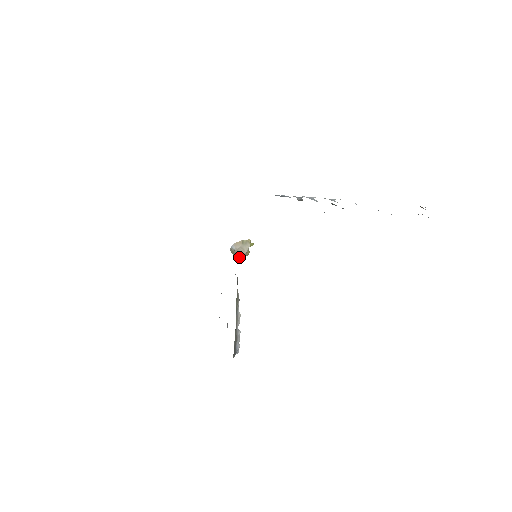
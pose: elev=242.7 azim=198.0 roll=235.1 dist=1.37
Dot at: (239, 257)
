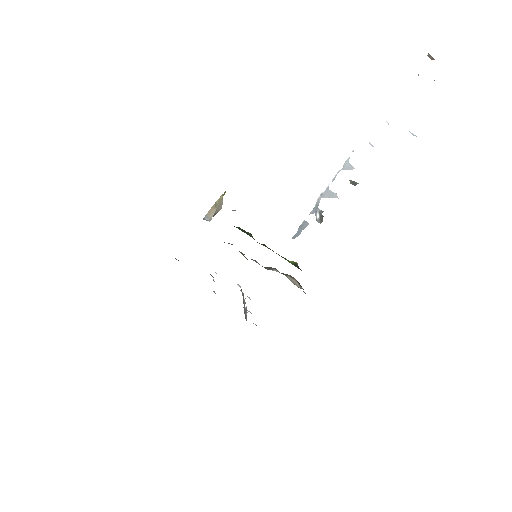
Dot at: (213, 216)
